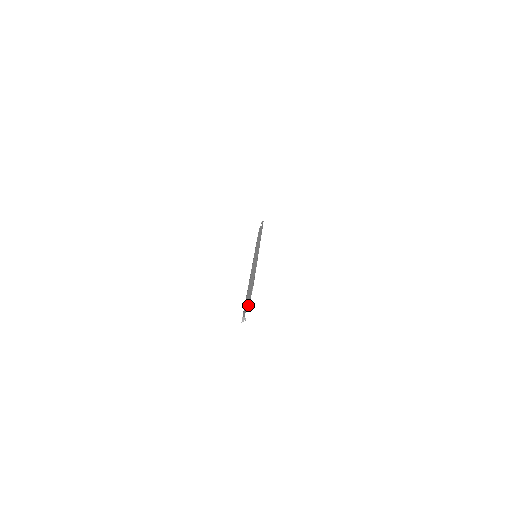
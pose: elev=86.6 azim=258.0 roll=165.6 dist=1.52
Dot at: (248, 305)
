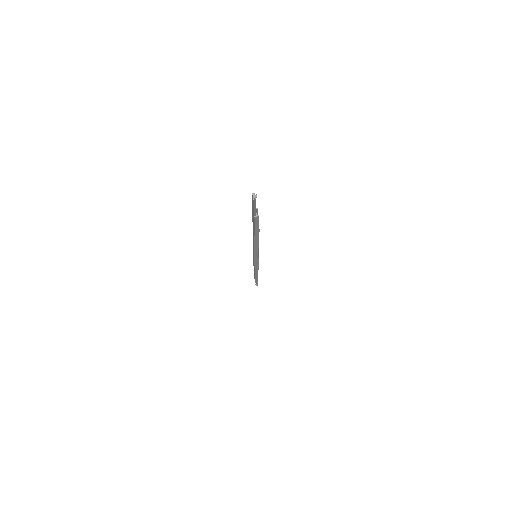
Dot at: (257, 215)
